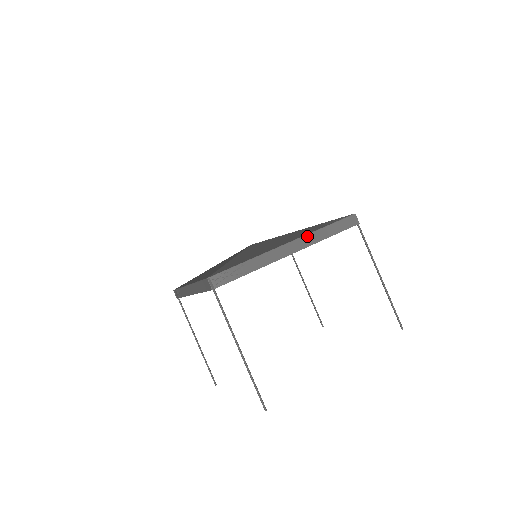
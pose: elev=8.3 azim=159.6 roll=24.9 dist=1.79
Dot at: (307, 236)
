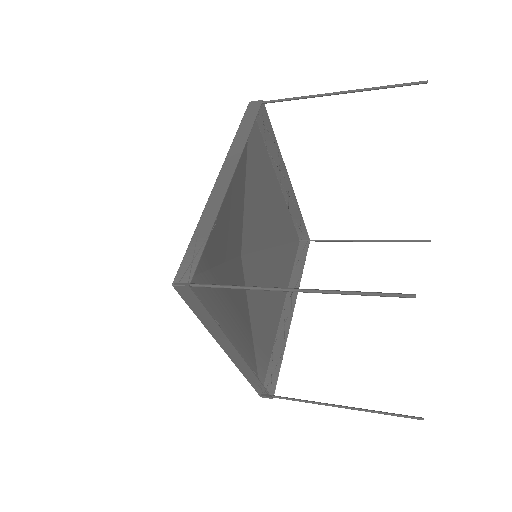
Dot at: (228, 156)
